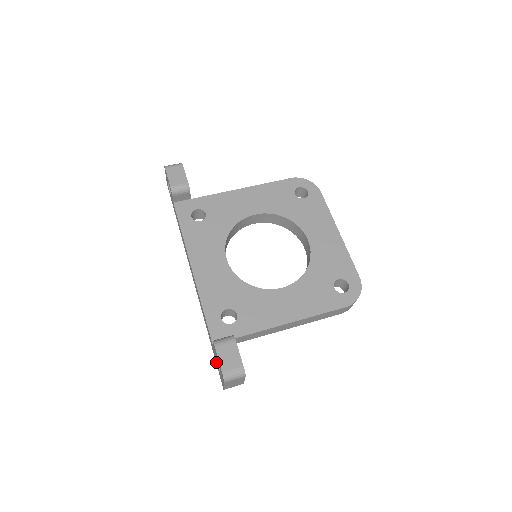
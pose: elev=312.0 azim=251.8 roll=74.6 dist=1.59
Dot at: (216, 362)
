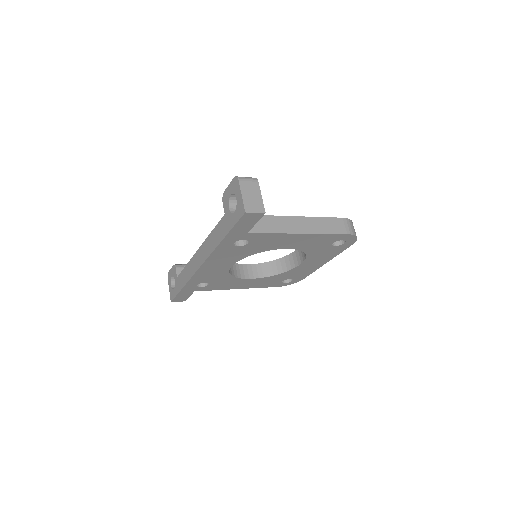
Dot at: (232, 220)
